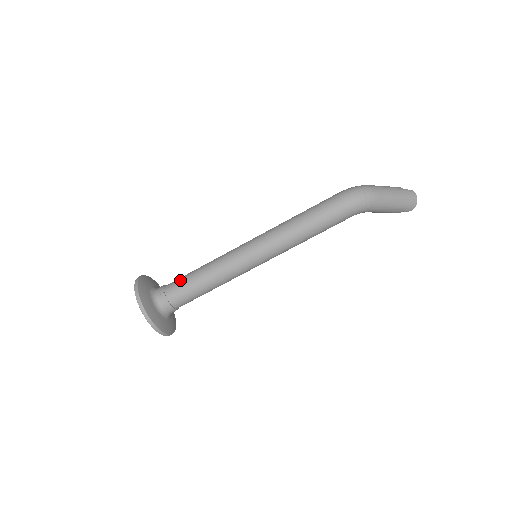
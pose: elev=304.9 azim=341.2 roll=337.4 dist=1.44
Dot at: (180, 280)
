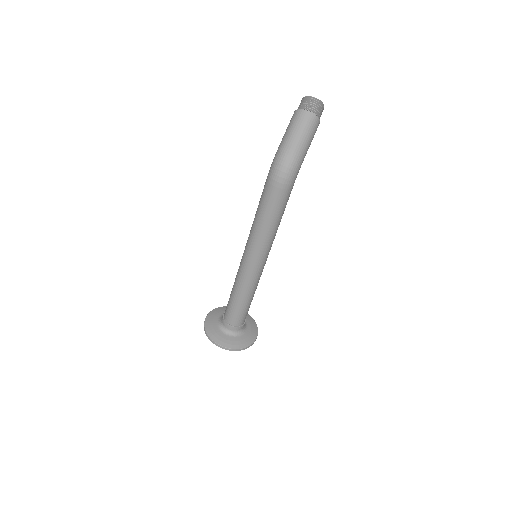
Dot at: (231, 312)
